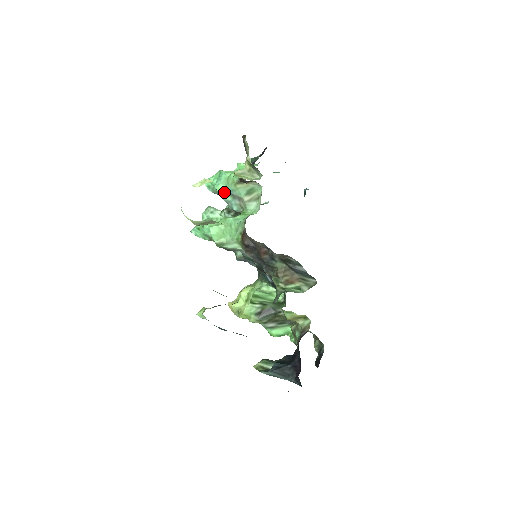
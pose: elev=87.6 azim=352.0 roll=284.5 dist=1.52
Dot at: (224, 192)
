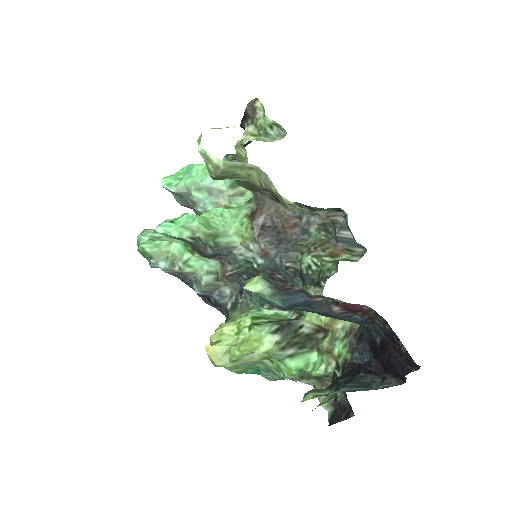
Dot at: (198, 186)
